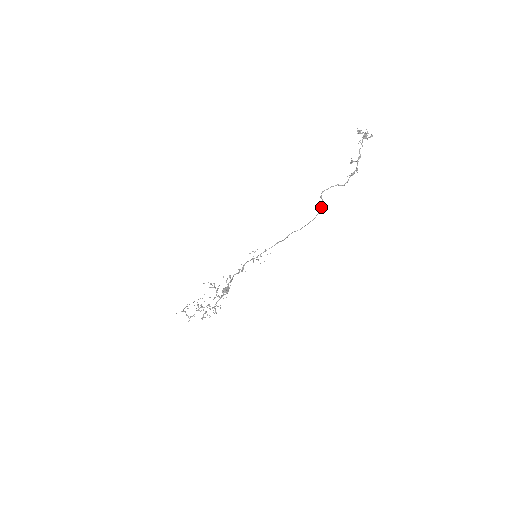
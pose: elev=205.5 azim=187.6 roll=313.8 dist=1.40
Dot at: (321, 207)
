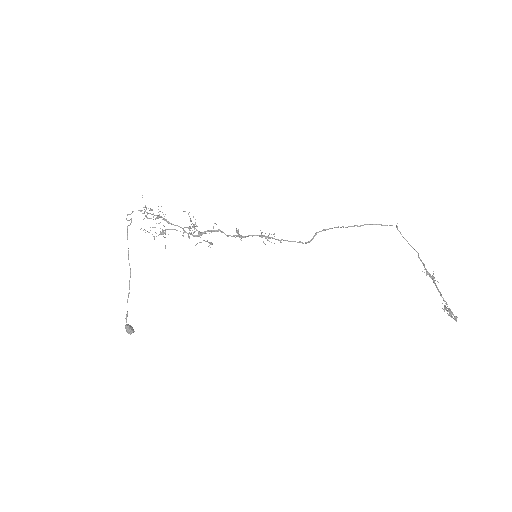
Dot at: (390, 225)
